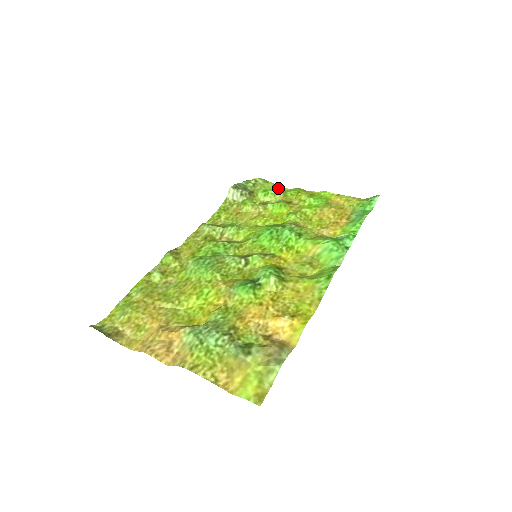
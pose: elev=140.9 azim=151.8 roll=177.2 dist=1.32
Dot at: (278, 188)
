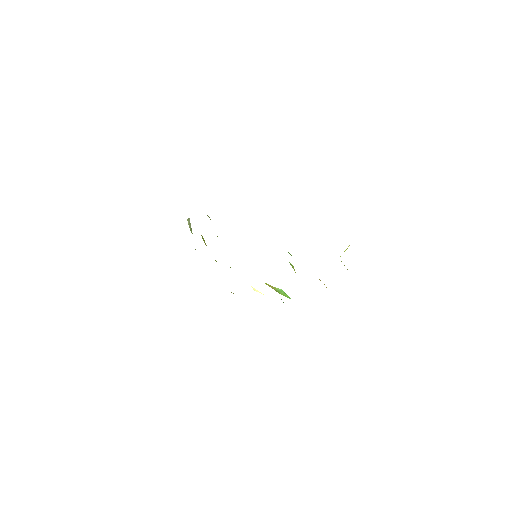
Dot at: occluded
